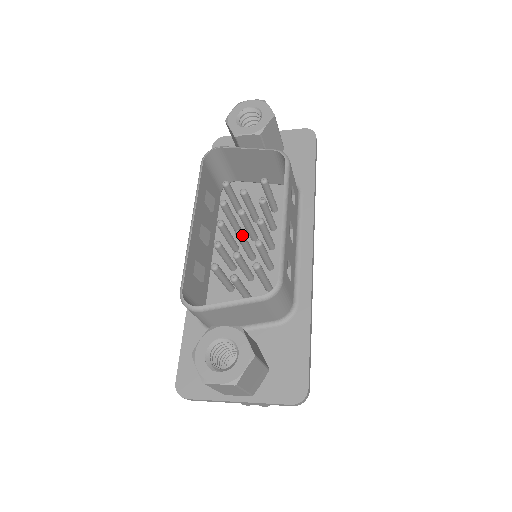
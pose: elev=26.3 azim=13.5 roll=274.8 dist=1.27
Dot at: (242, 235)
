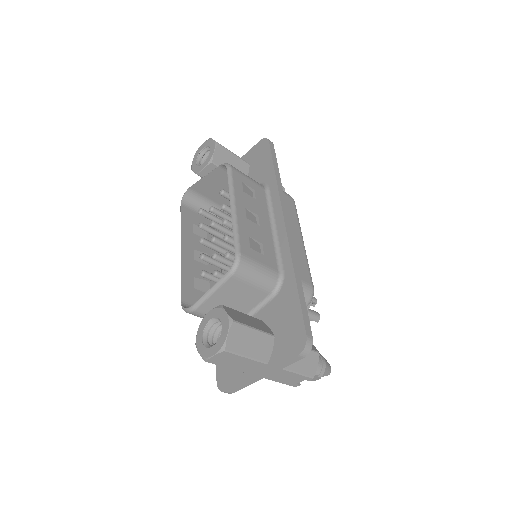
Dot at: (216, 240)
